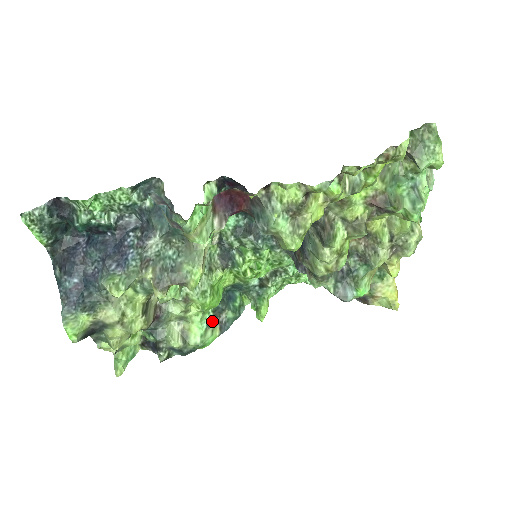
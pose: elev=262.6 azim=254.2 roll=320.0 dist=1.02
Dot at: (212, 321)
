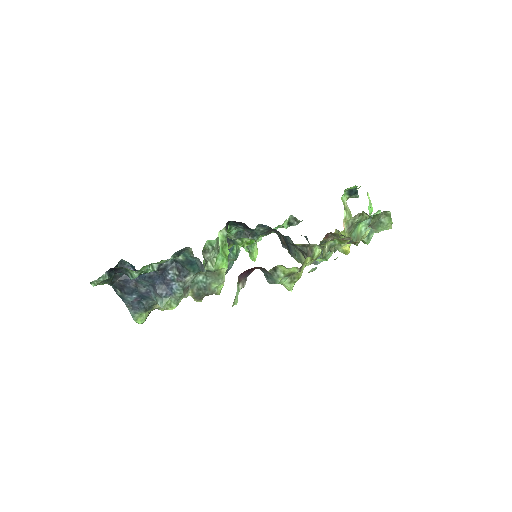
Dot at: occluded
